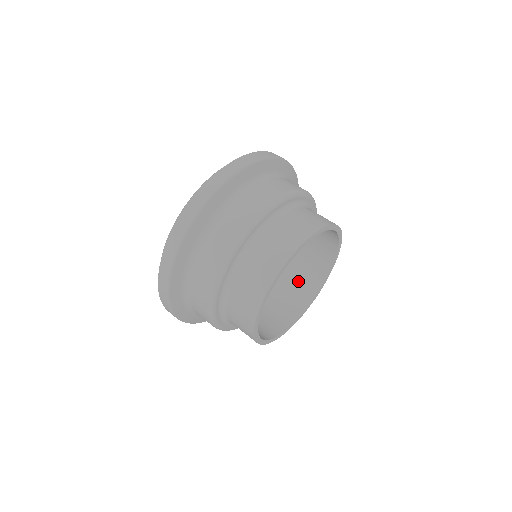
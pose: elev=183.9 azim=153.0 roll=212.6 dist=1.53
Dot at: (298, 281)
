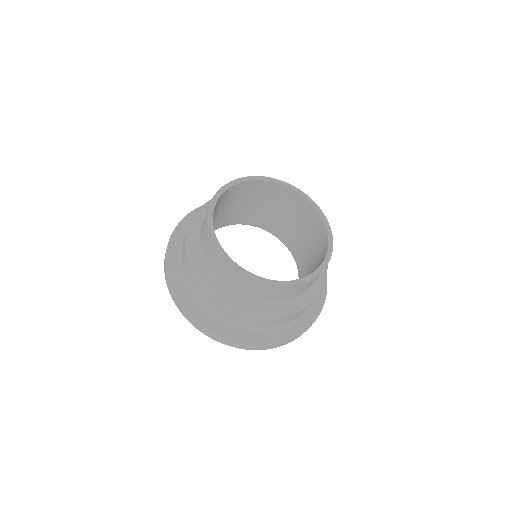
Dot at: (318, 252)
